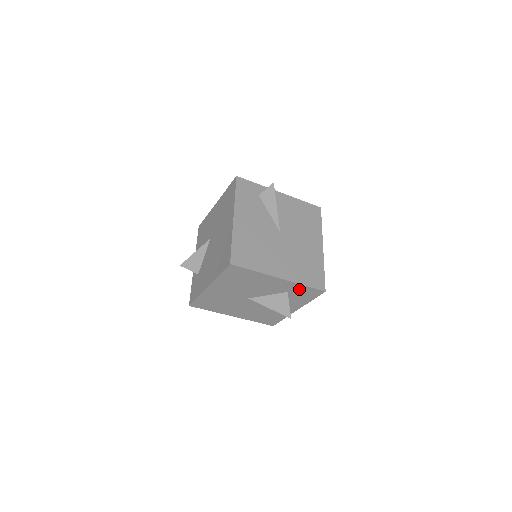
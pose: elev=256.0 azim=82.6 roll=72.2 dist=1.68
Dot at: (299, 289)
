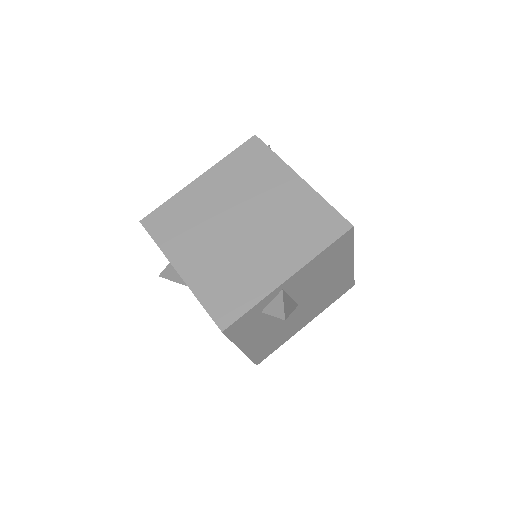
Dot at: occluded
